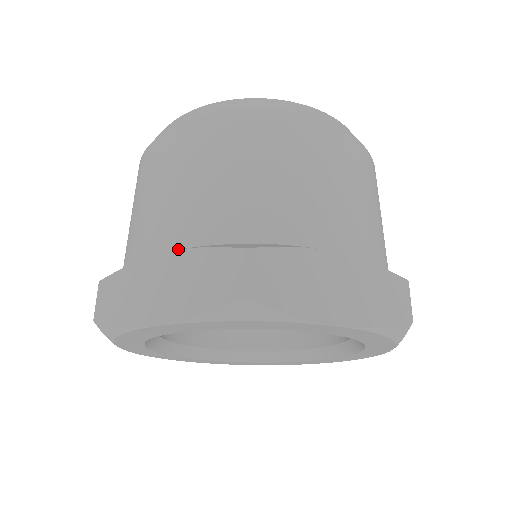
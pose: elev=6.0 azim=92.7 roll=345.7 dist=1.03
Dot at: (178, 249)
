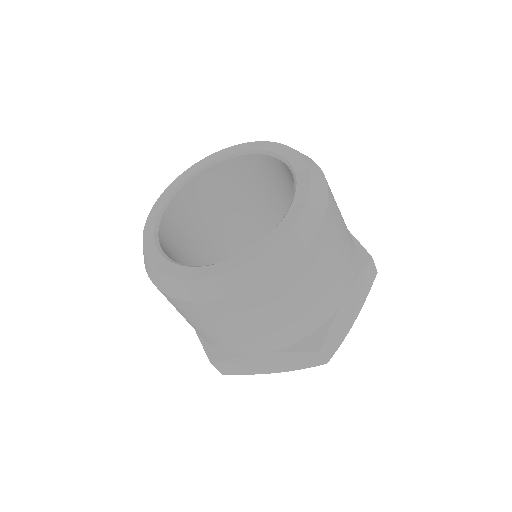
Dot at: occluded
